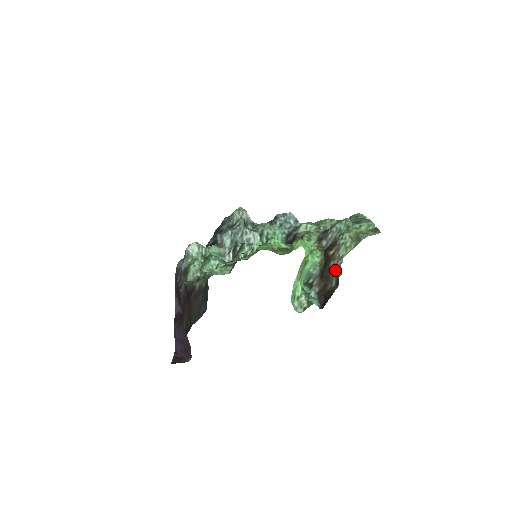
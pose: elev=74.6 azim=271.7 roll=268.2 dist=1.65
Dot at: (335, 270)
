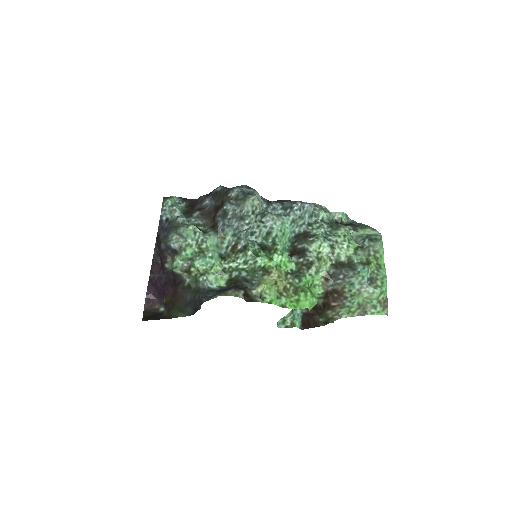
Dot at: (329, 317)
